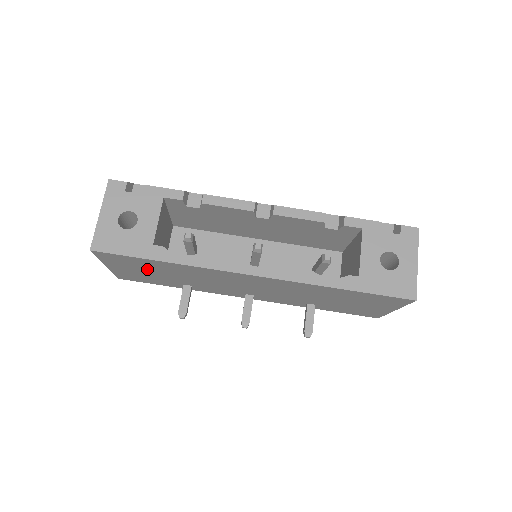
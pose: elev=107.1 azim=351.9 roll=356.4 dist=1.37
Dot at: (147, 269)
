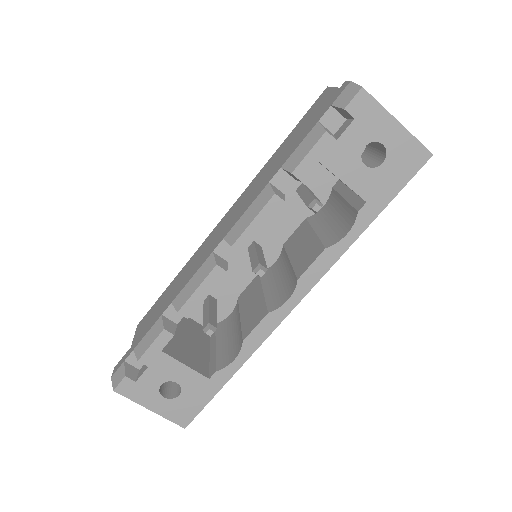
Dot at: occluded
